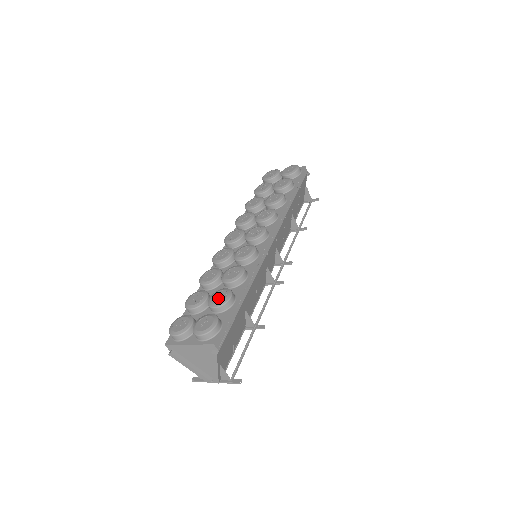
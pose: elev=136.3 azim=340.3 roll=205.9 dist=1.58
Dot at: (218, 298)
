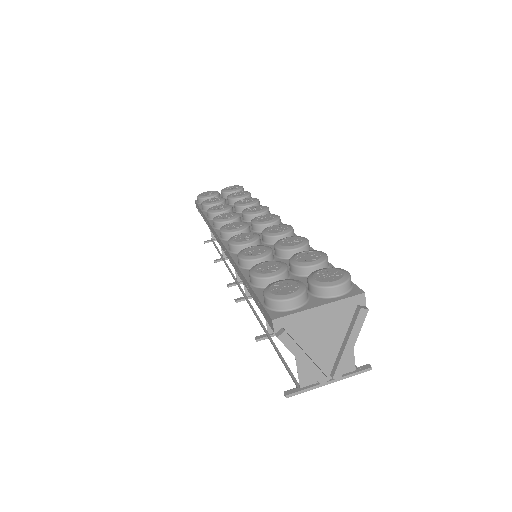
Dot at: (309, 257)
